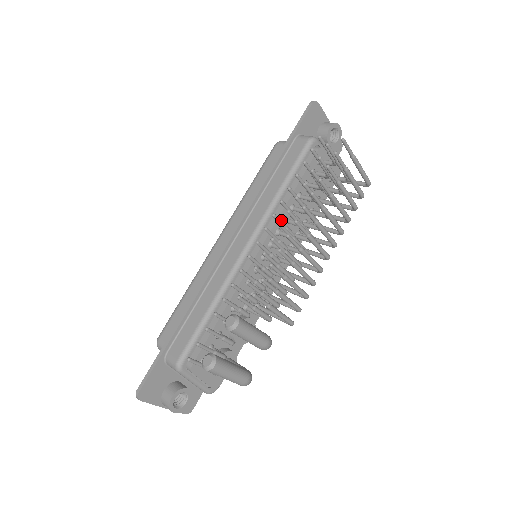
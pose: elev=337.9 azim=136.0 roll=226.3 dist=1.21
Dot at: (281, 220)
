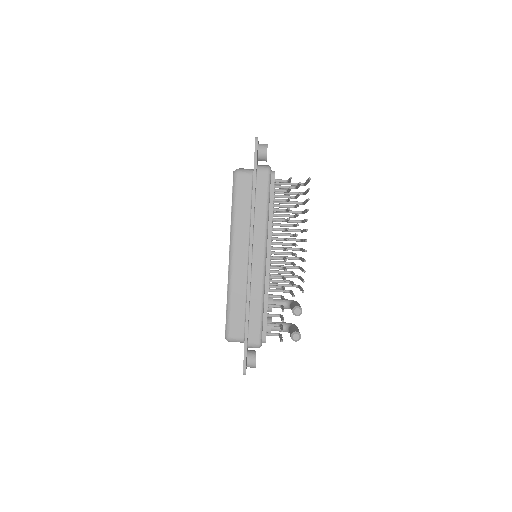
Dot at: (271, 231)
